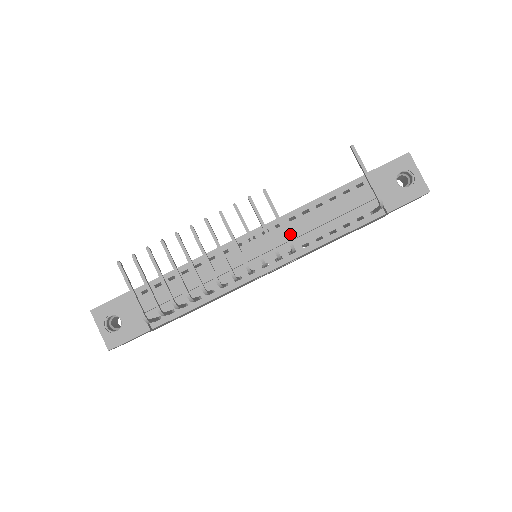
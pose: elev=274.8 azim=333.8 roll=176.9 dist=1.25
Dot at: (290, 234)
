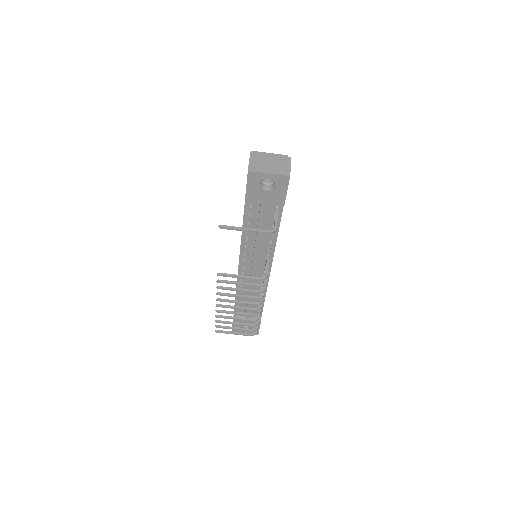
Dot at: (255, 256)
